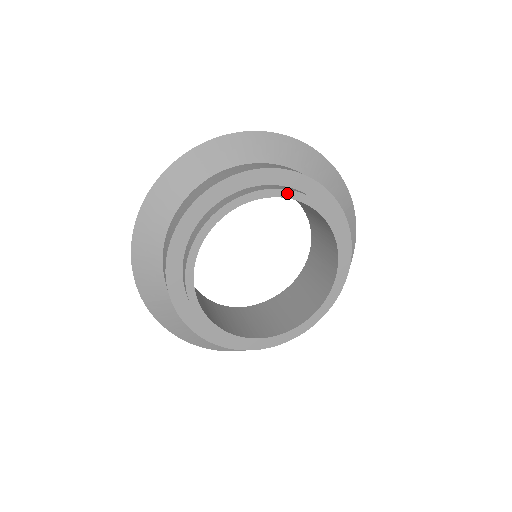
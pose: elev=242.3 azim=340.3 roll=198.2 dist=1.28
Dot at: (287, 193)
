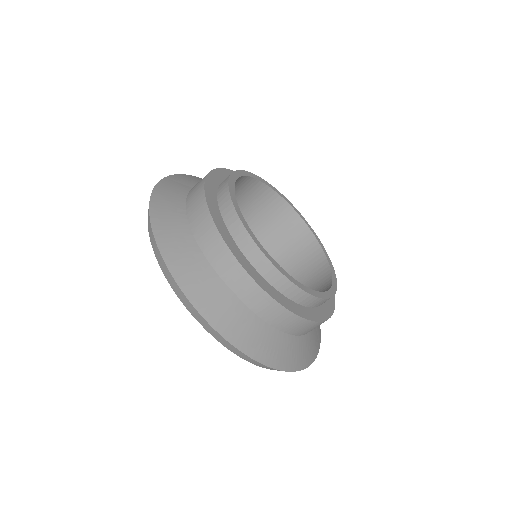
Dot at: (253, 175)
